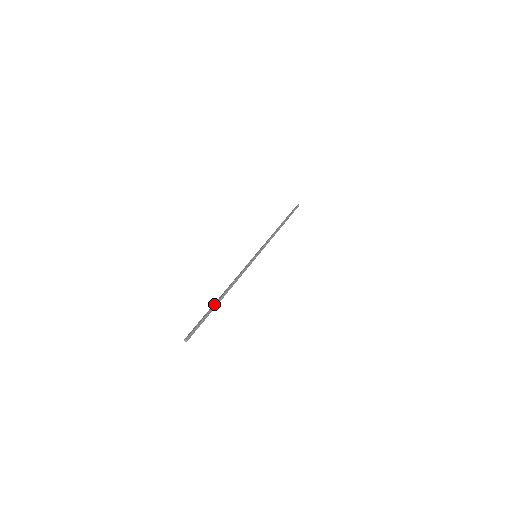
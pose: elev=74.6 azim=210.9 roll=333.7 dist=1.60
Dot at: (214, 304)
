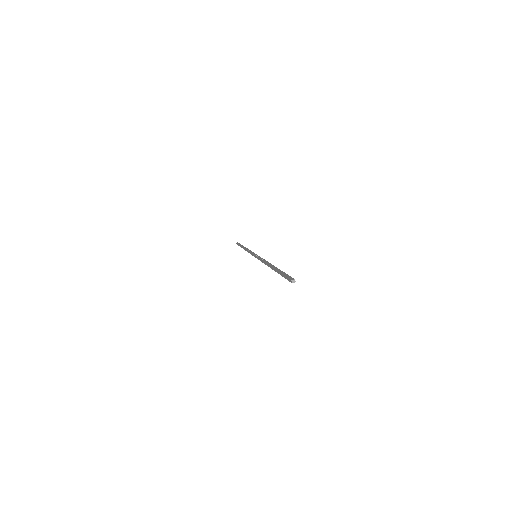
Dot at: (277, 268)
